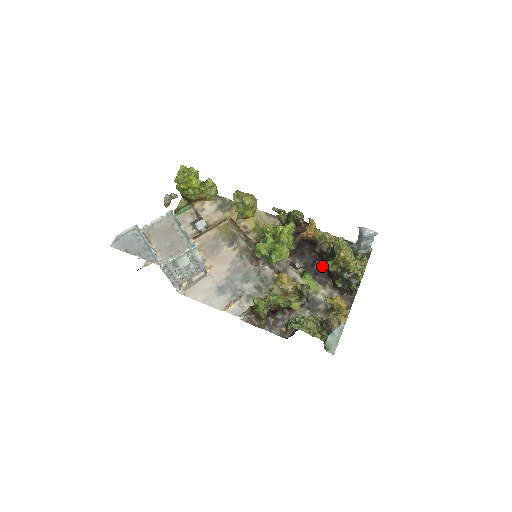
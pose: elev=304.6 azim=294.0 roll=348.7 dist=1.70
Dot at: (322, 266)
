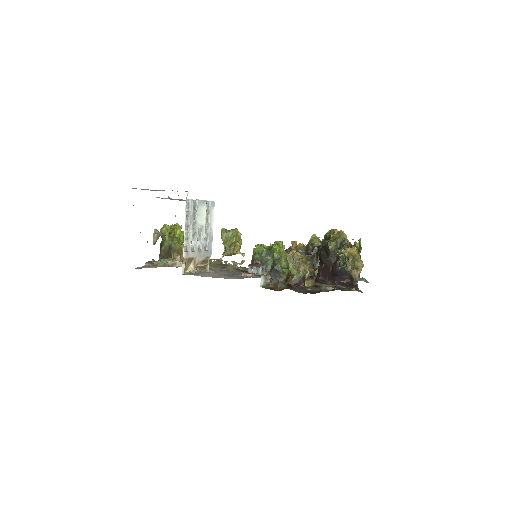
Dot at: occluded
